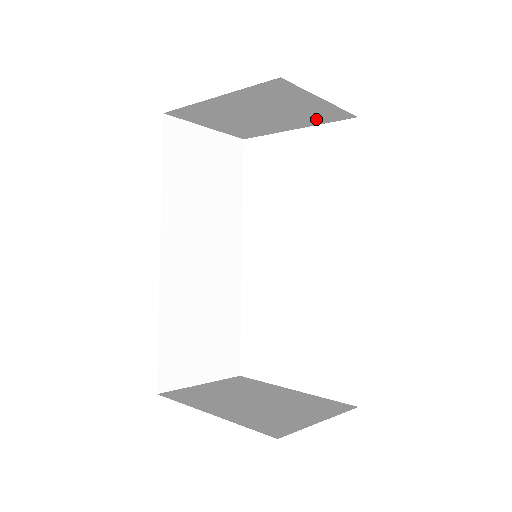
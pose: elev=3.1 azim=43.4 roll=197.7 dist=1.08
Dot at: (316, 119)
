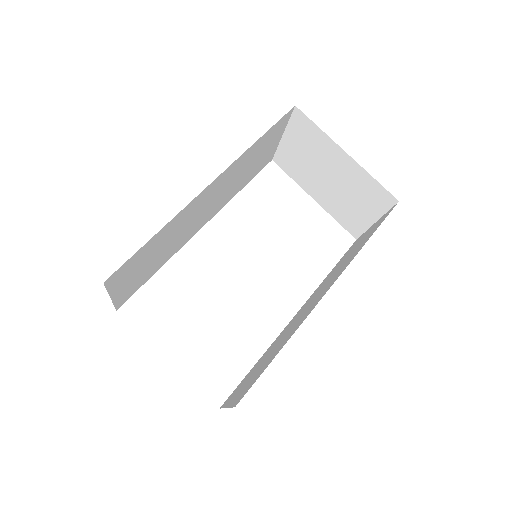
Dot at: (340, 215)
